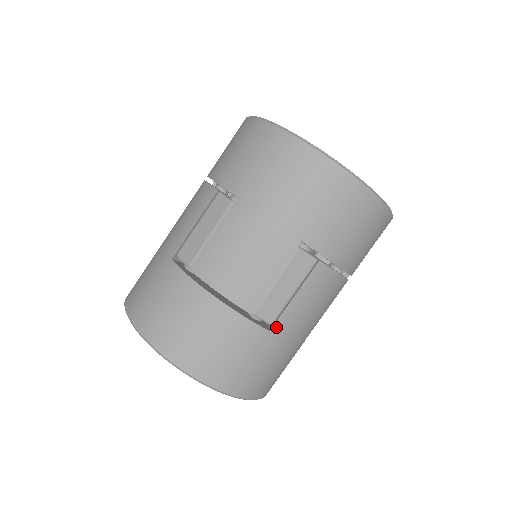
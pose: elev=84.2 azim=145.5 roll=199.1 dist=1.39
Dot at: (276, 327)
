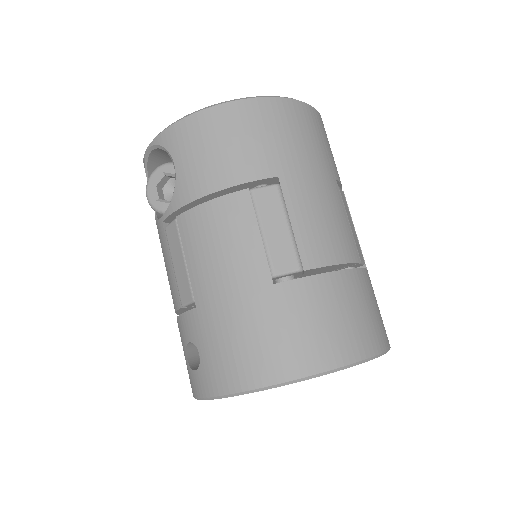
Dot at: (365, 264)
